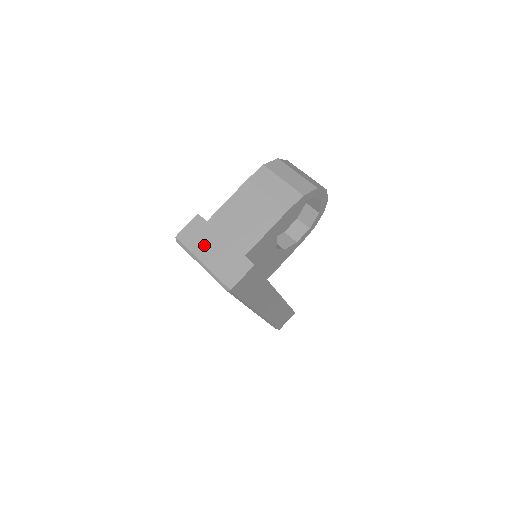
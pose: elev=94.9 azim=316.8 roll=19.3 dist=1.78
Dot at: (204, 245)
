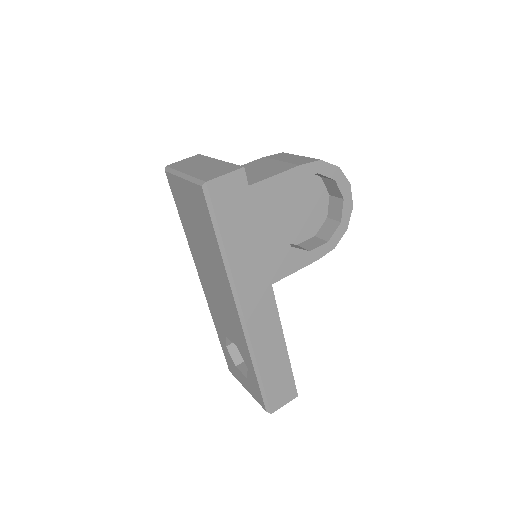
Dot at: (193, 165)
